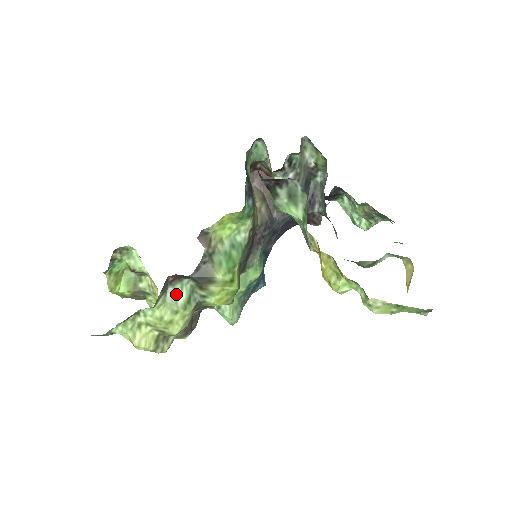
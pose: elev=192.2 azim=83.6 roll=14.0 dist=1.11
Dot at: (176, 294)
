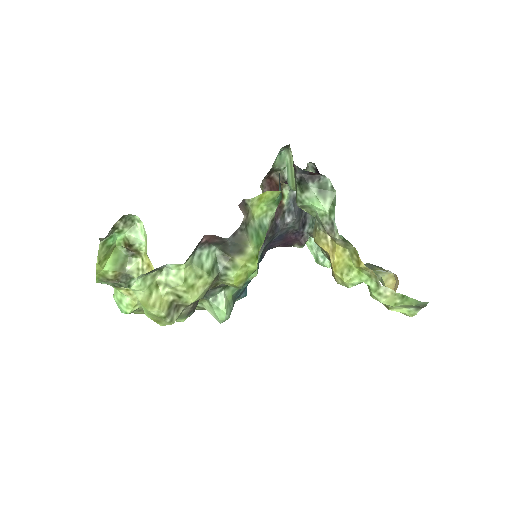
Dot at: (202, 259)
